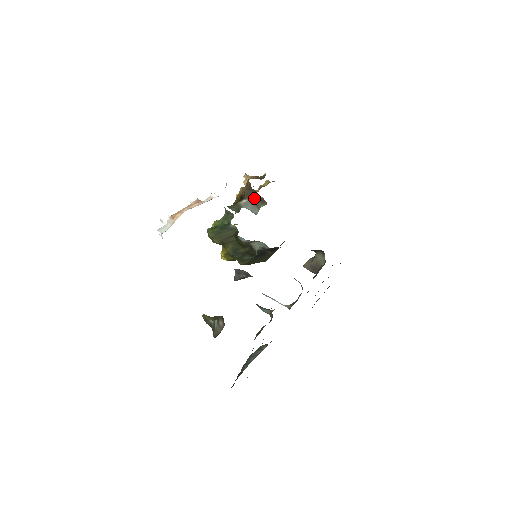
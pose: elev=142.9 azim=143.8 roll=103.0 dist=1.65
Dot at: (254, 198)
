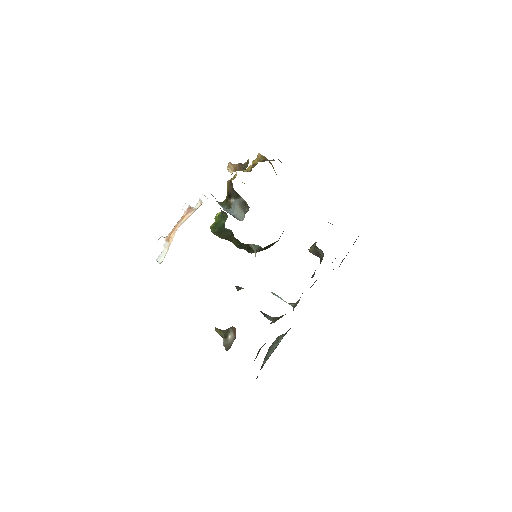
Dot at: (239, 199)
